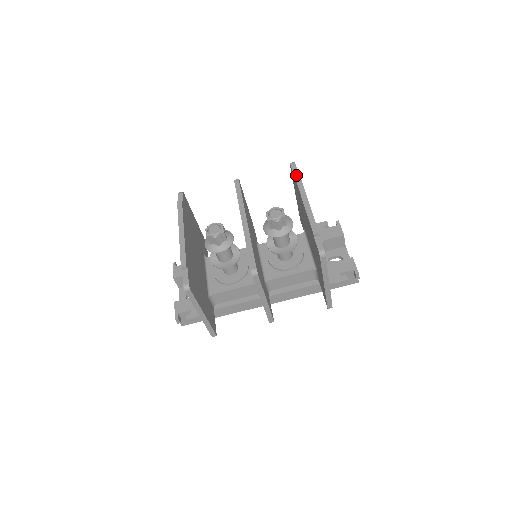
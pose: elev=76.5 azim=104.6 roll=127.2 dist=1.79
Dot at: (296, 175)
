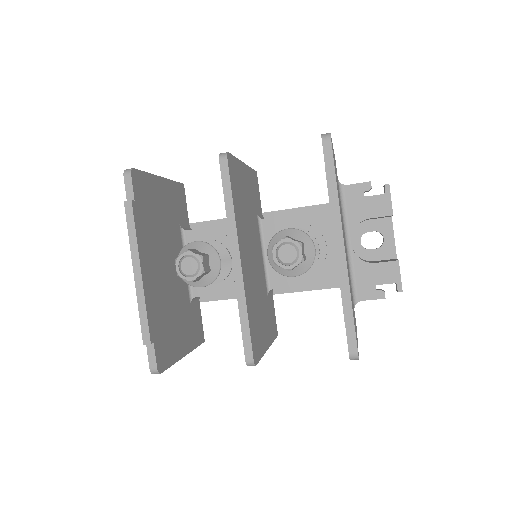
Dot at: (330, 182)
